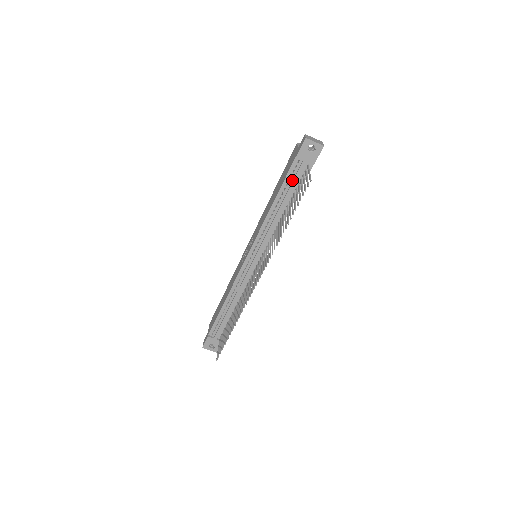
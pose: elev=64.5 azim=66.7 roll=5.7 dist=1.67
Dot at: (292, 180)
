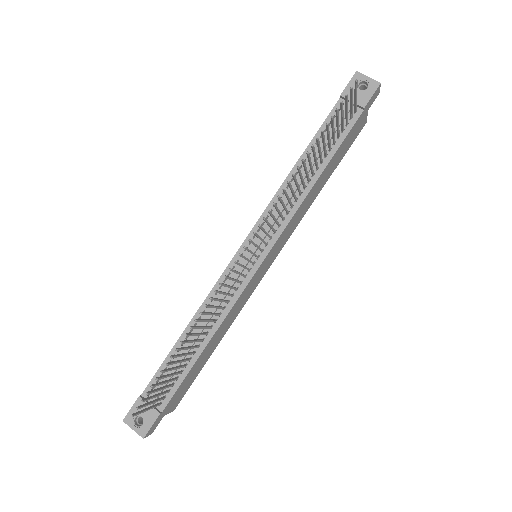
Dot at: (330, 130)
